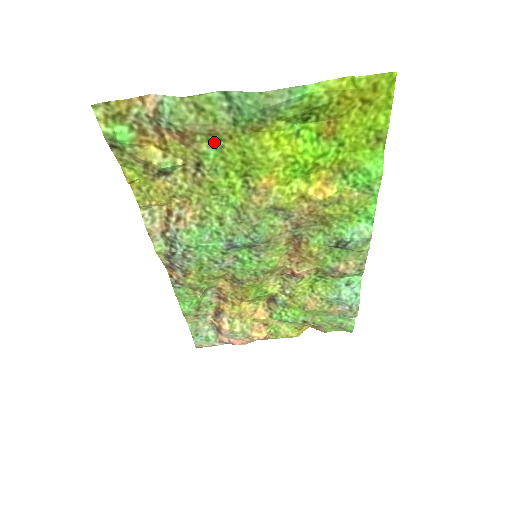
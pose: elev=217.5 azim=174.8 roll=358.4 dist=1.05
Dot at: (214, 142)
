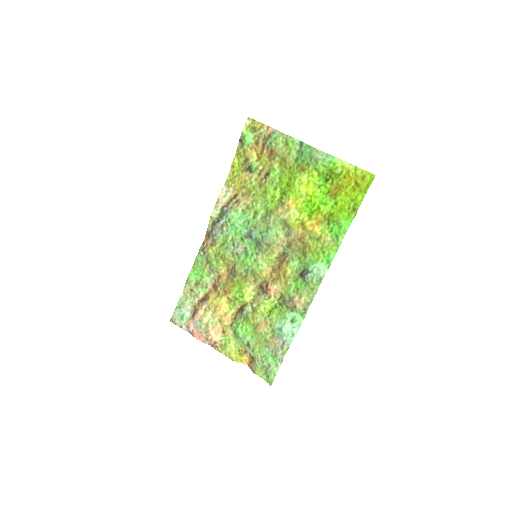
Dot at: (282, 166)
